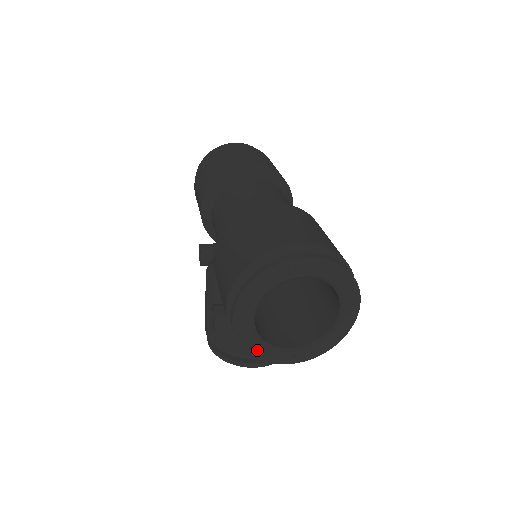
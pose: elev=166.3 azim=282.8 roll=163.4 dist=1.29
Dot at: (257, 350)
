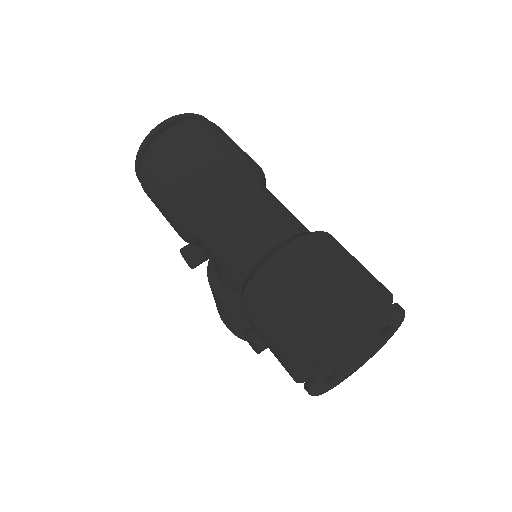
Dot at: (328, 389)
